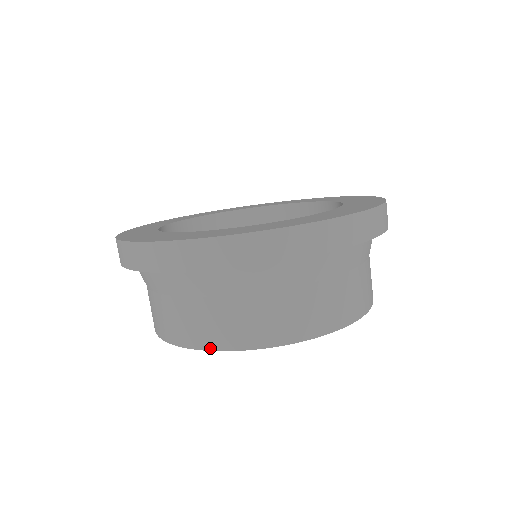
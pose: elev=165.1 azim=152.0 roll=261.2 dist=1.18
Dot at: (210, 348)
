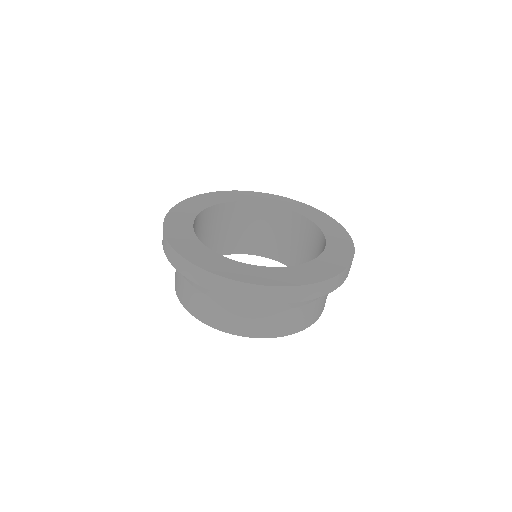
Dot at: (183, 305)
